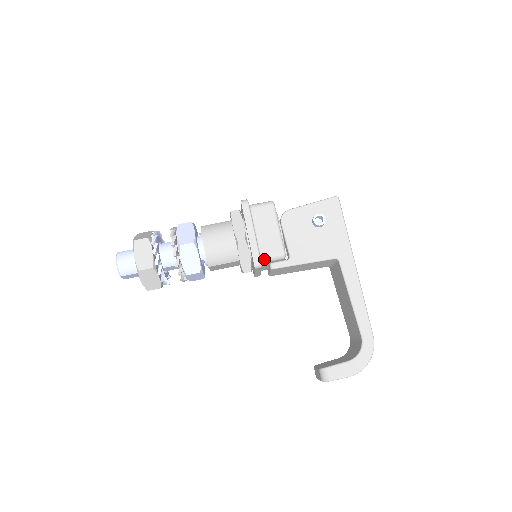
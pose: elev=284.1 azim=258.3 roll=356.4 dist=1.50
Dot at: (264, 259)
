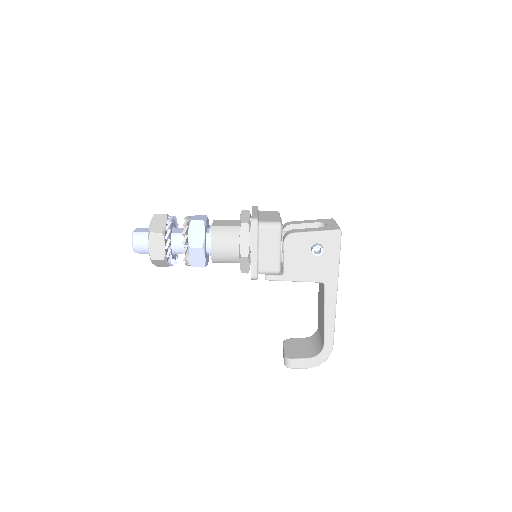
Dot at: (261, 273)
